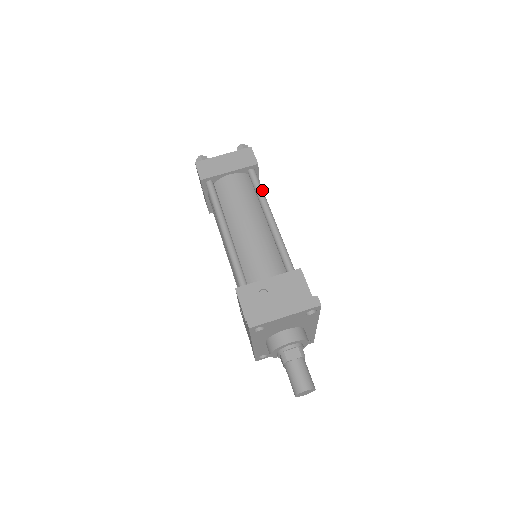
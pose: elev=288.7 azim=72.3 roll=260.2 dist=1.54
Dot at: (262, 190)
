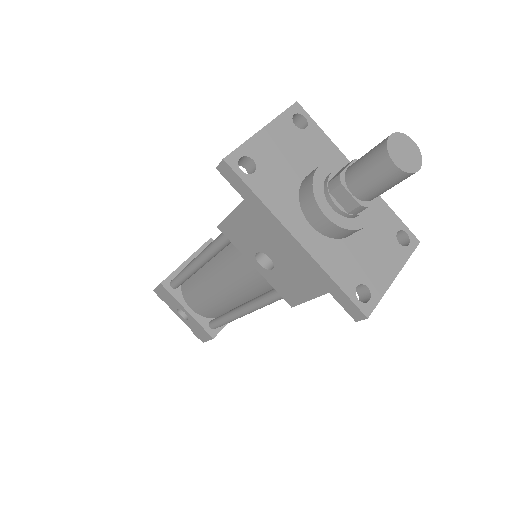
Dot at: occluded
